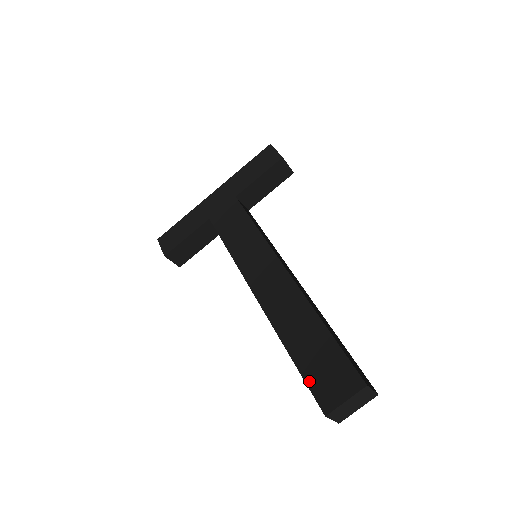
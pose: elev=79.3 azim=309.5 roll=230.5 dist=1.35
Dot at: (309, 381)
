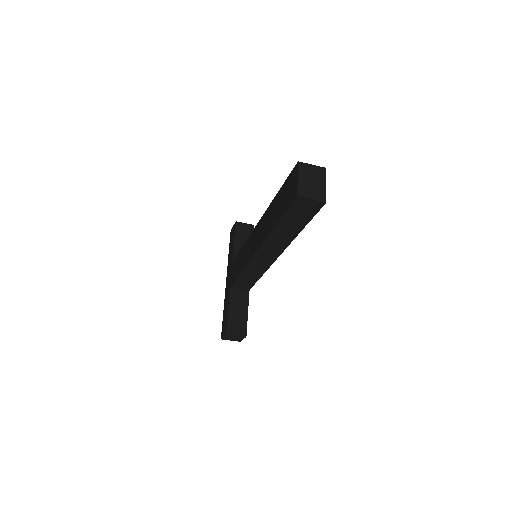
Dot at: (286, 209)
